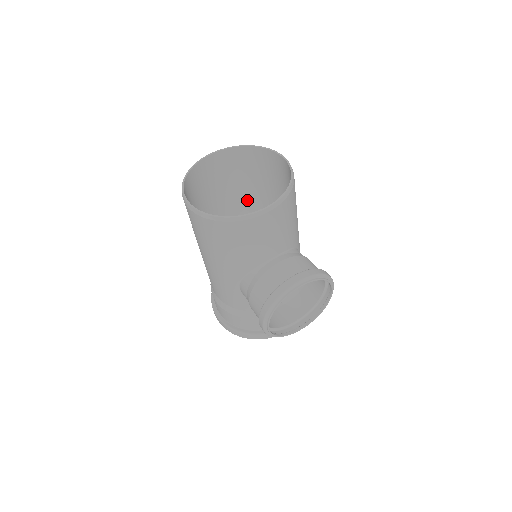
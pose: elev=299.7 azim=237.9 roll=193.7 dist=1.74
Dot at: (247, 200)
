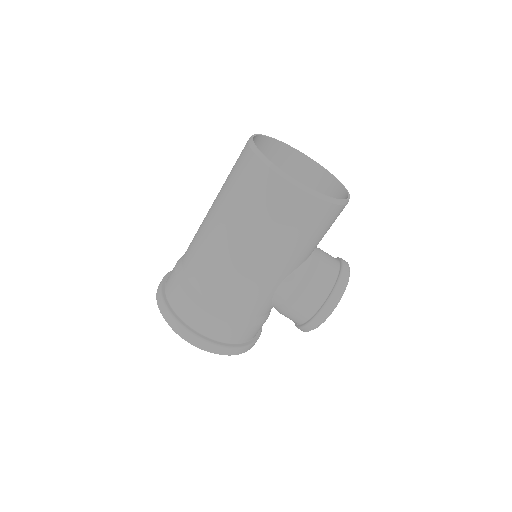
Dot at: occluded
